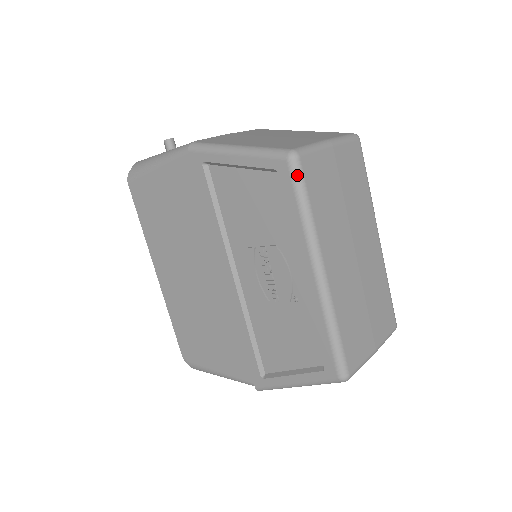
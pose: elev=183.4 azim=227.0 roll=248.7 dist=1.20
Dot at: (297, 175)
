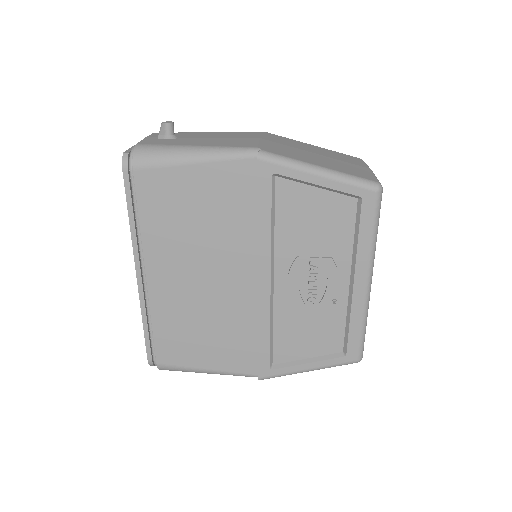
Dot at: (379, 205)
